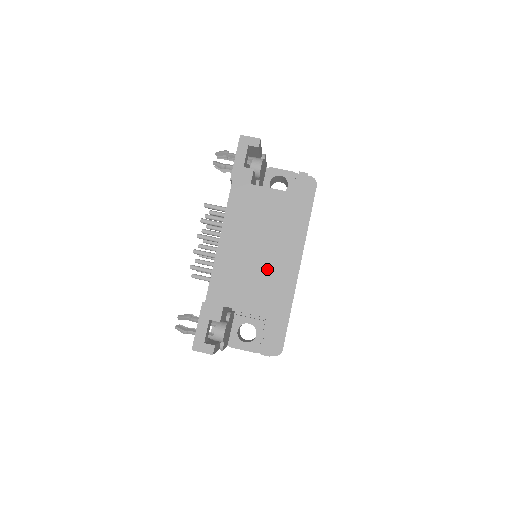
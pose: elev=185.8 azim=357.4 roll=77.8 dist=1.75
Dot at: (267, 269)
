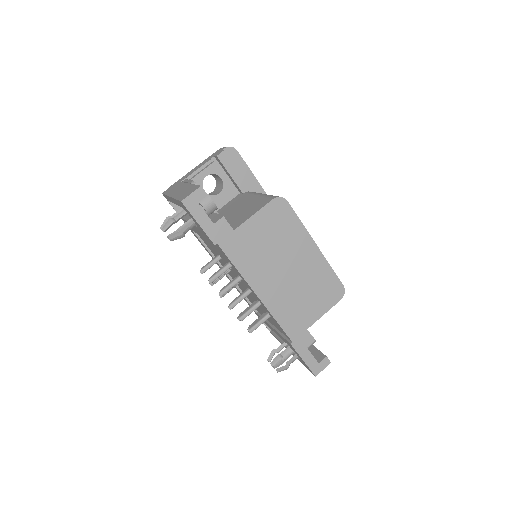
Dot at: (310, 274)
